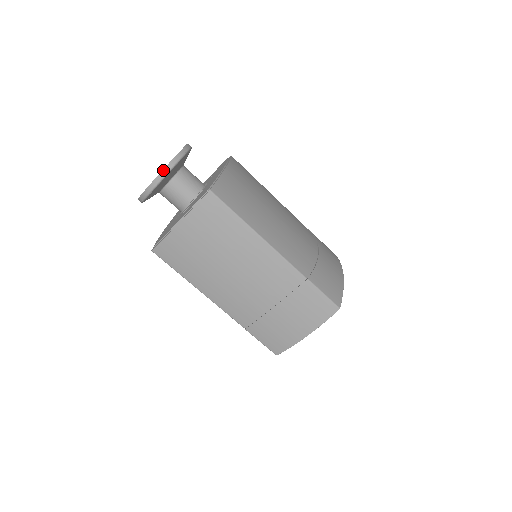
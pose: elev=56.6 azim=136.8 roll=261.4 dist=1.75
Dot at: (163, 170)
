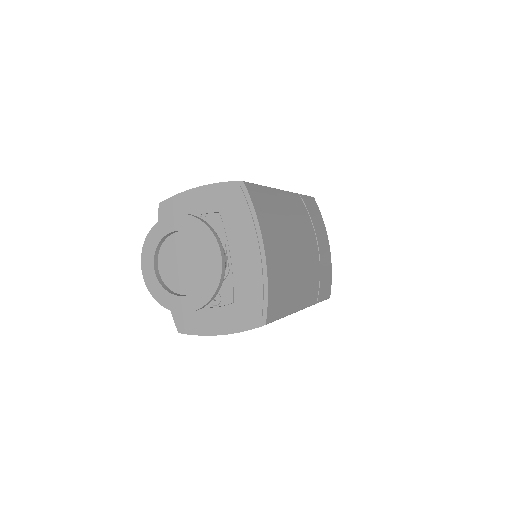
Dot at: (204, 305)
